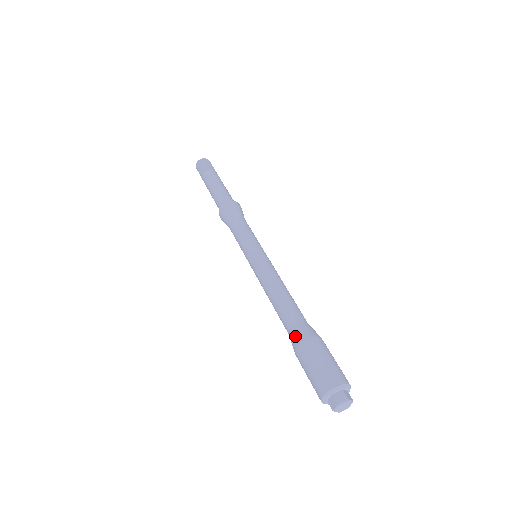
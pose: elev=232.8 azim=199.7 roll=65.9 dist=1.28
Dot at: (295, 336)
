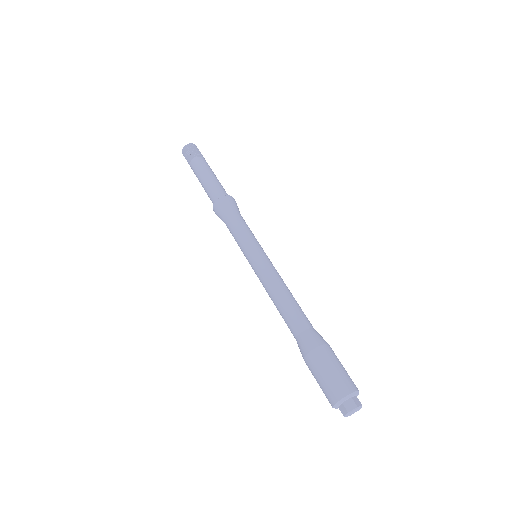
Dot at: (314, 338)
